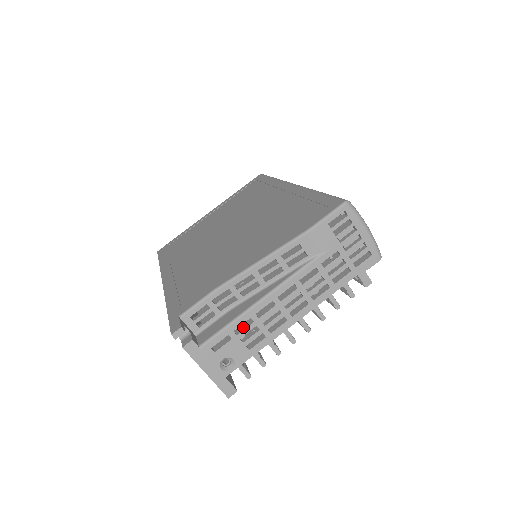
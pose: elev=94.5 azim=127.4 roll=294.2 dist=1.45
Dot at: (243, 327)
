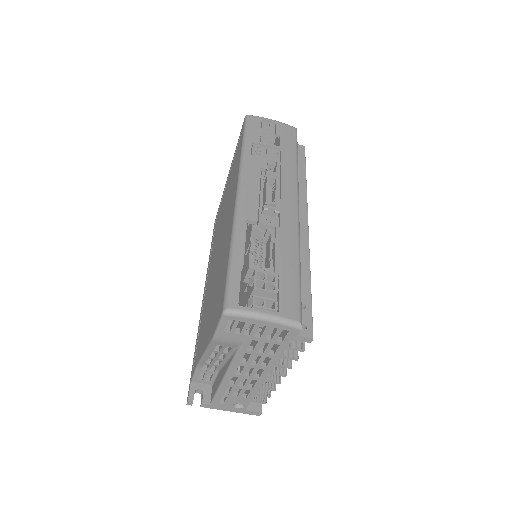
Dot at: (230, 388)
